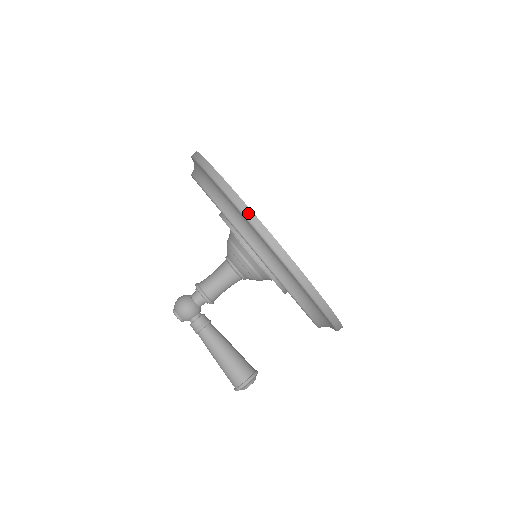
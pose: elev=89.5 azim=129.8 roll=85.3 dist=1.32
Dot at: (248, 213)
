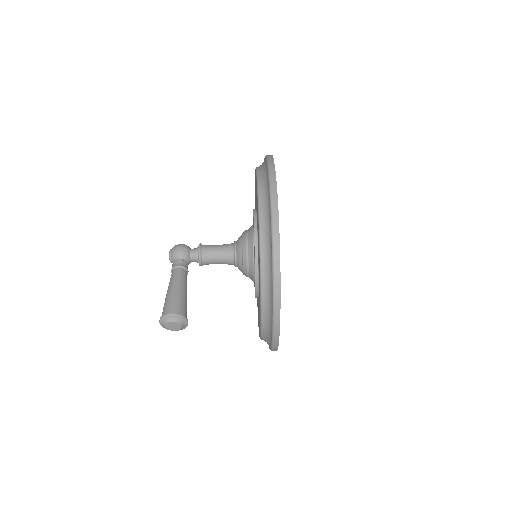
Dot at: (272, 166)
